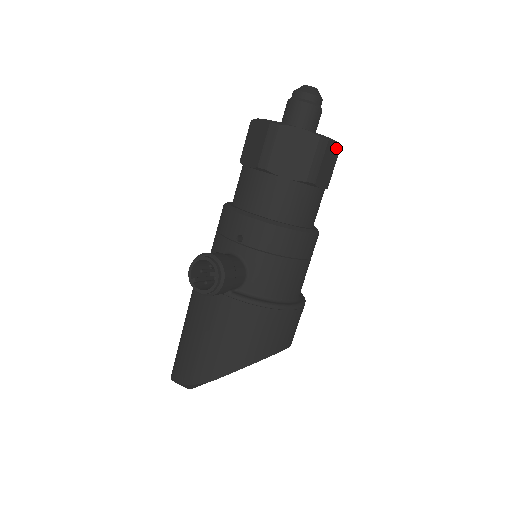
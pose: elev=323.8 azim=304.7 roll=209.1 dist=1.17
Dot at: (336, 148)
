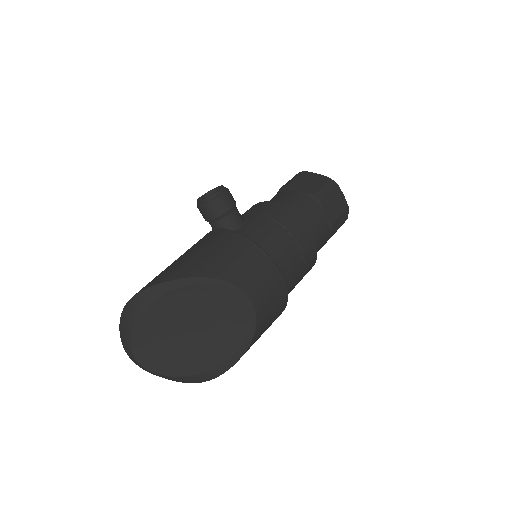
Dot at: (344, 202)
